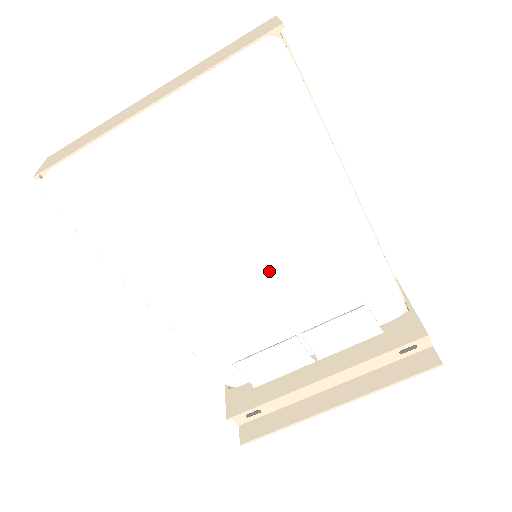
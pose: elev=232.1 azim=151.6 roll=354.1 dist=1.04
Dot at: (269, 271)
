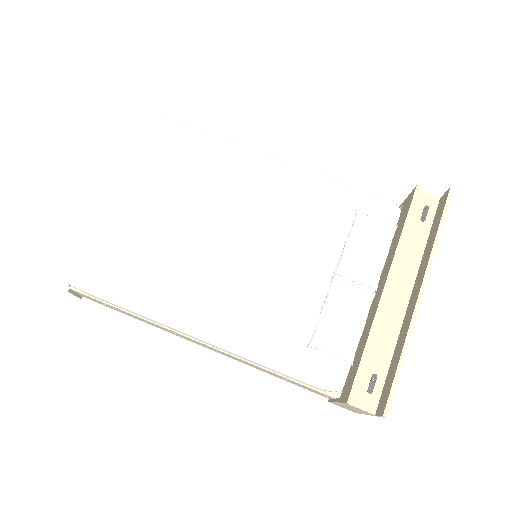
Dot at: (261, 239)
